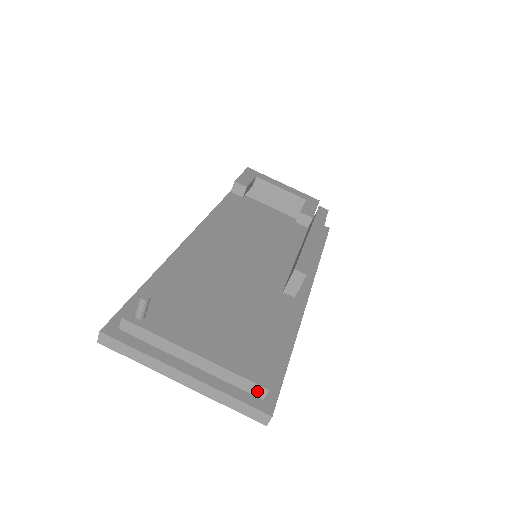
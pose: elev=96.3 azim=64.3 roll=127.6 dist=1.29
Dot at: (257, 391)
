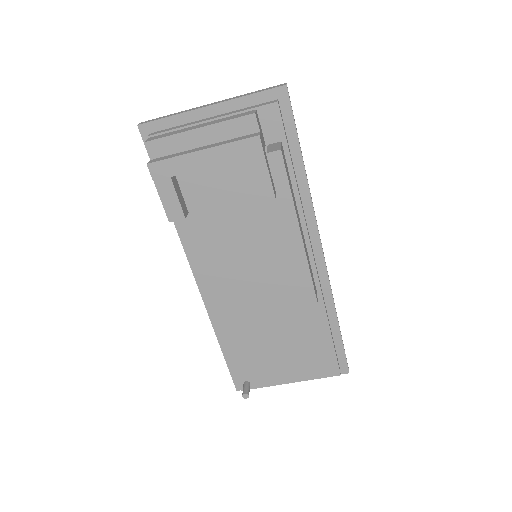
Dot at: occluded
